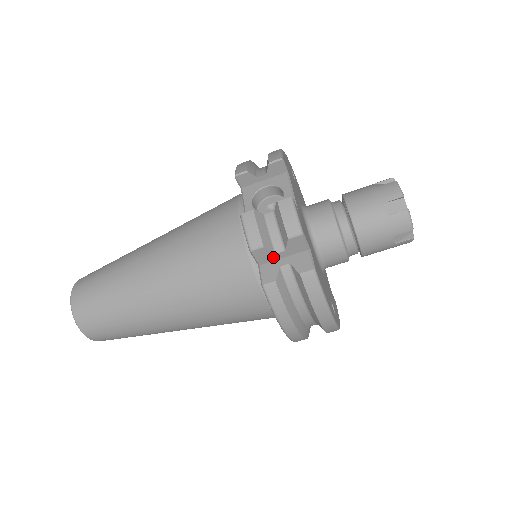
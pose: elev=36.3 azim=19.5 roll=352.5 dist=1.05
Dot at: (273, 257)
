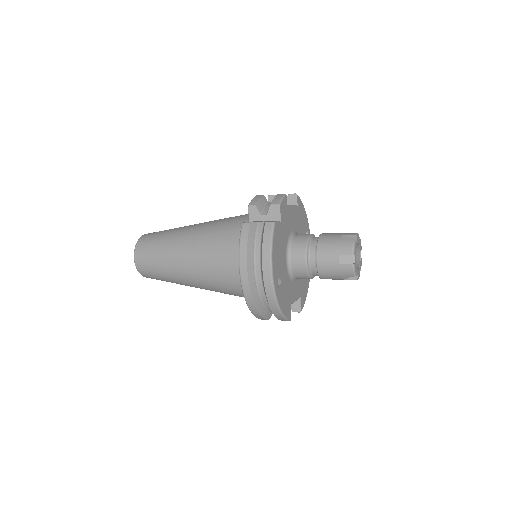
Dot at: (258, 218)
